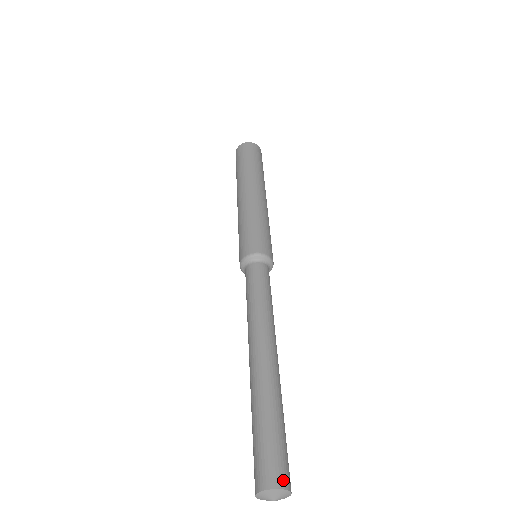
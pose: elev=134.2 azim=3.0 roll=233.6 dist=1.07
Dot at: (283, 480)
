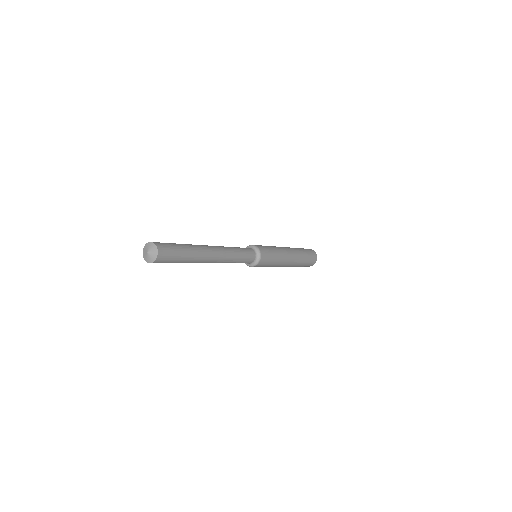
Dot at: (161, 250)
